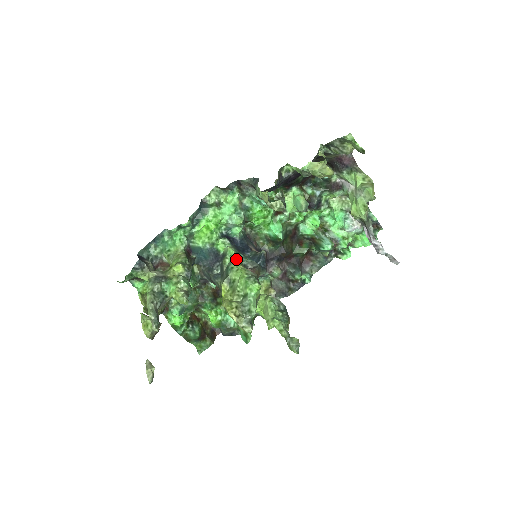
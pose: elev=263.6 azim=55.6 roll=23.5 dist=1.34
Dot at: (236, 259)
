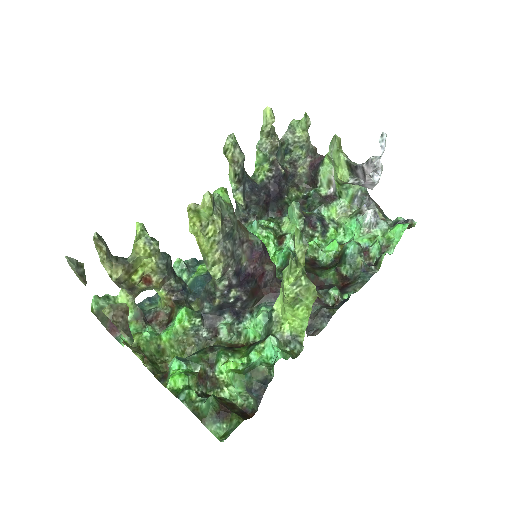
Dot at: occluded
